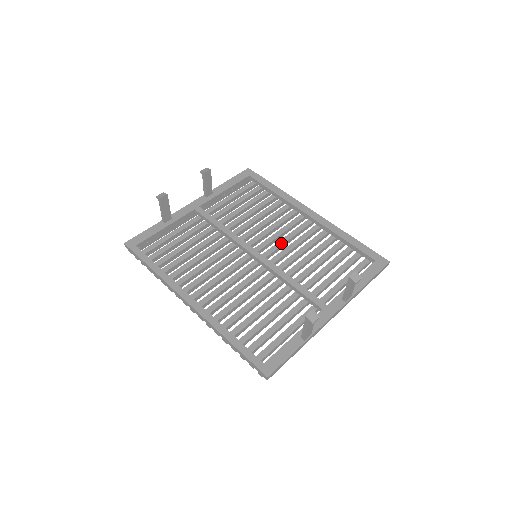
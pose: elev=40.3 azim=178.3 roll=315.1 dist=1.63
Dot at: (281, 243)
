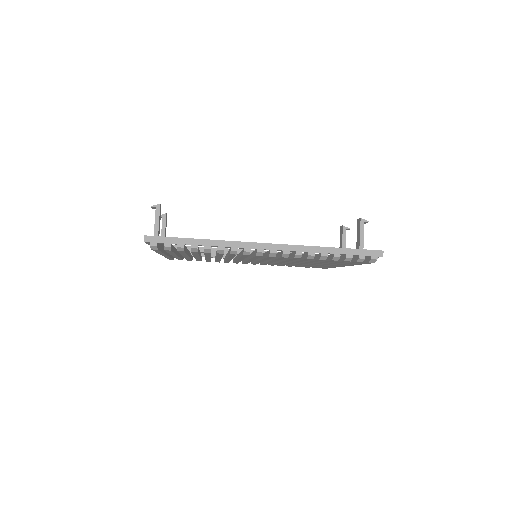
Dot at: occluded
